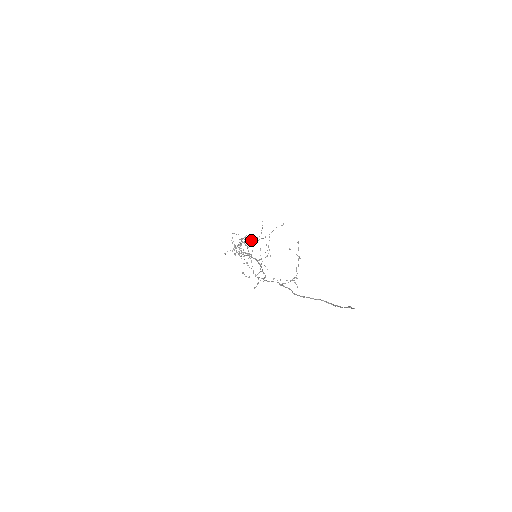
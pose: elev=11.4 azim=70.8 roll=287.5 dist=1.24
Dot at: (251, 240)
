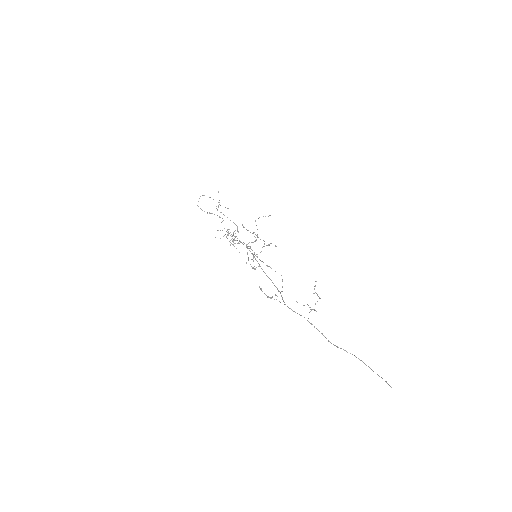
Dot at: (271, 268)
